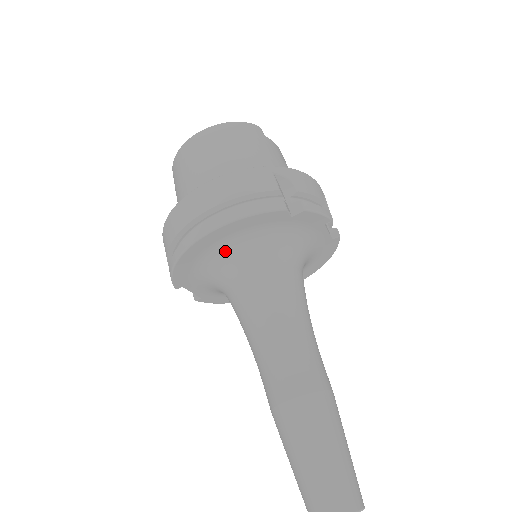
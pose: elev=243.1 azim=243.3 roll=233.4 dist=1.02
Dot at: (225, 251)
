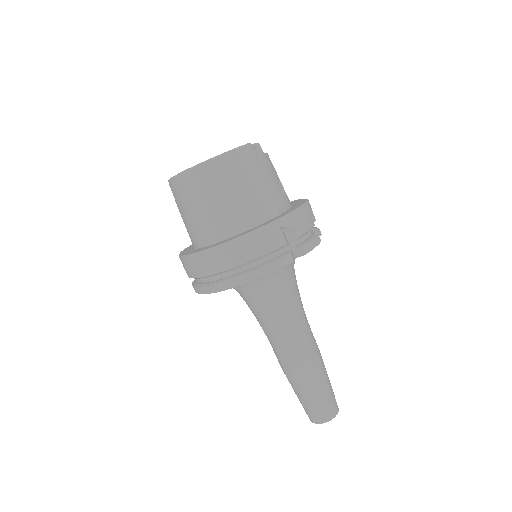
Dot at: occluded
